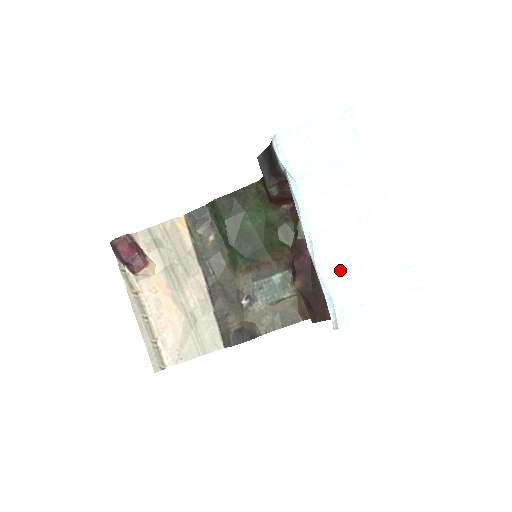
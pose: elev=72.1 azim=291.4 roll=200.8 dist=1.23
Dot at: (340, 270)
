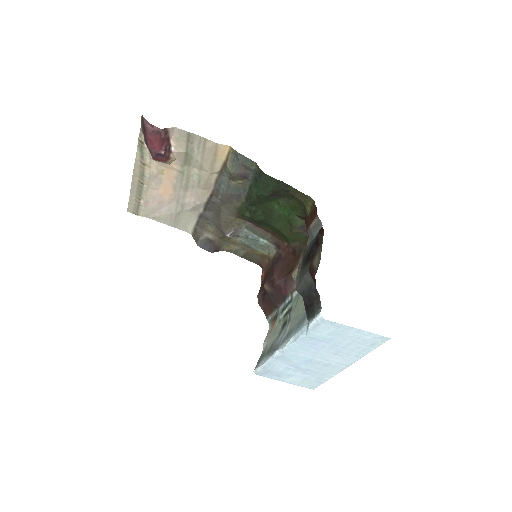
Dot at: (283, 366)
